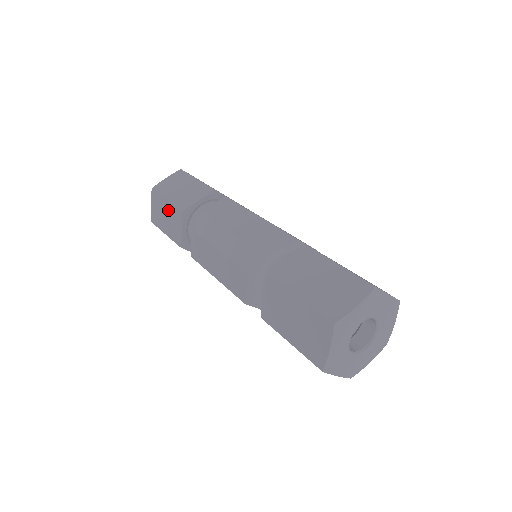
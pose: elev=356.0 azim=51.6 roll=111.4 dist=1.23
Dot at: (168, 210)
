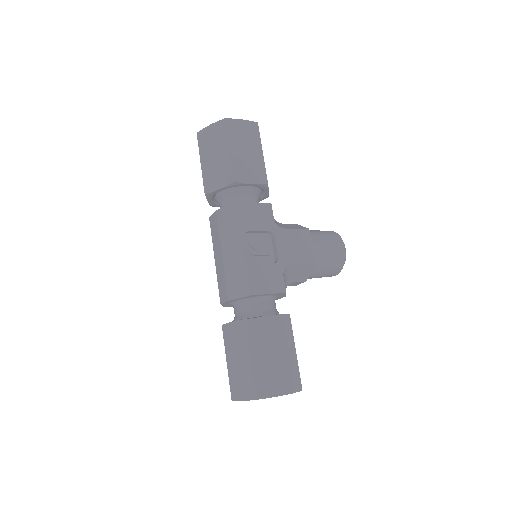
Dot at: occluded
